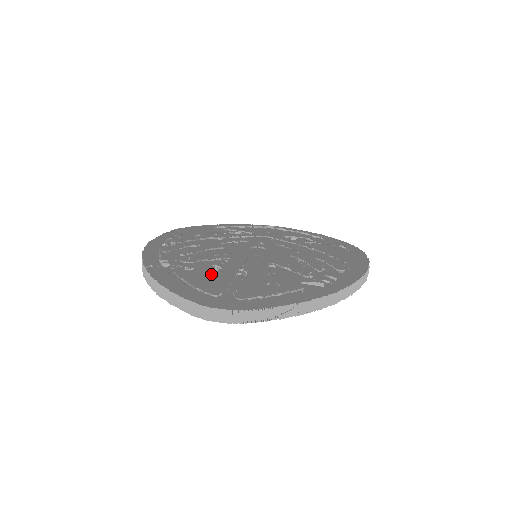
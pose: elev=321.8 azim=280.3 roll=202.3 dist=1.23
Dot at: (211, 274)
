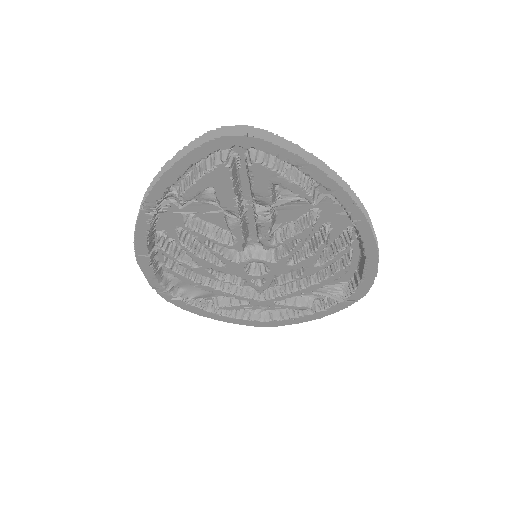
Dot at: (215, 196)
